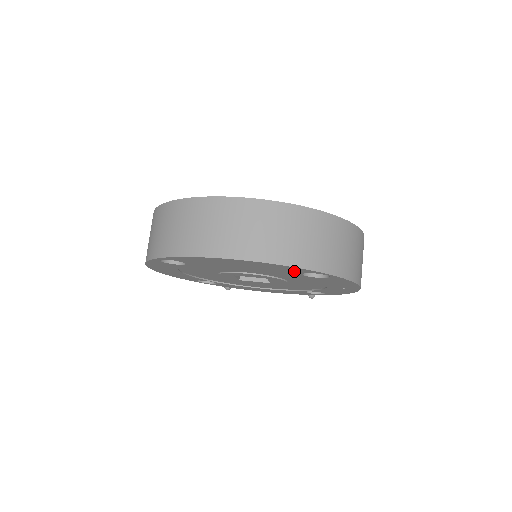
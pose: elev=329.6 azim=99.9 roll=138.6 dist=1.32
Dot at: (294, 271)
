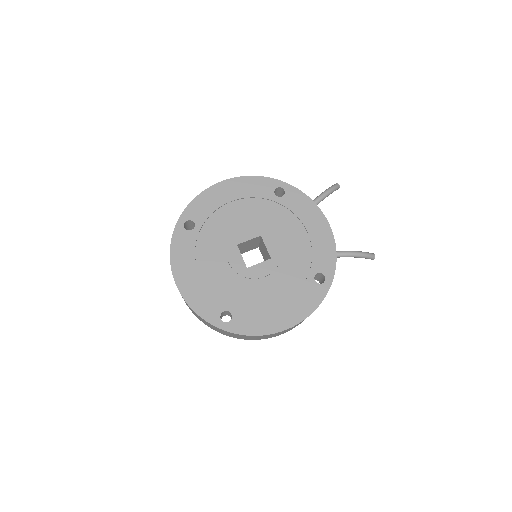
Dot at: occluded
